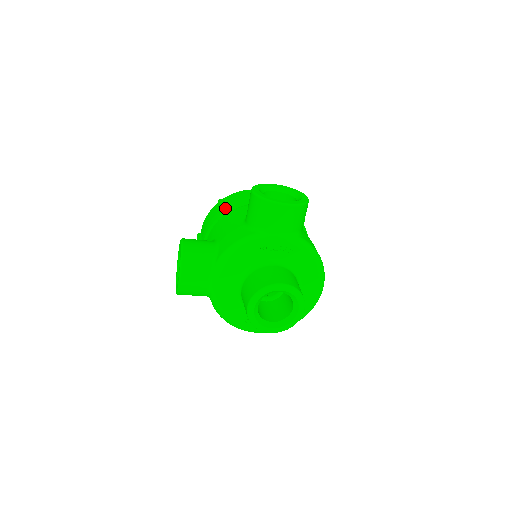
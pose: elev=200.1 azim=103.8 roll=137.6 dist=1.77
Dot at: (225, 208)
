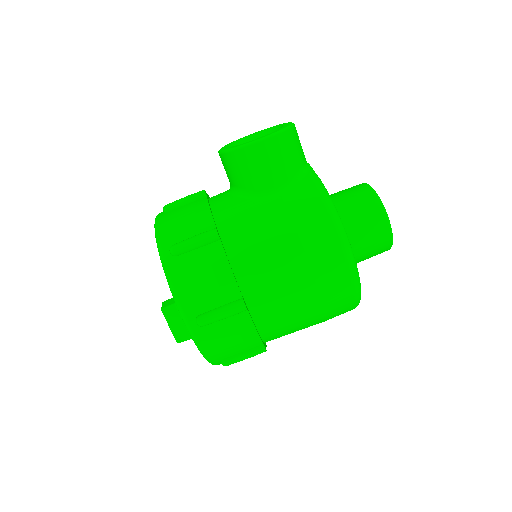
Dot at: occluded
